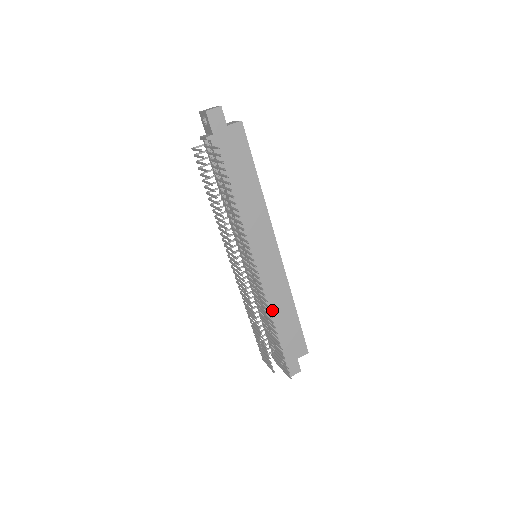
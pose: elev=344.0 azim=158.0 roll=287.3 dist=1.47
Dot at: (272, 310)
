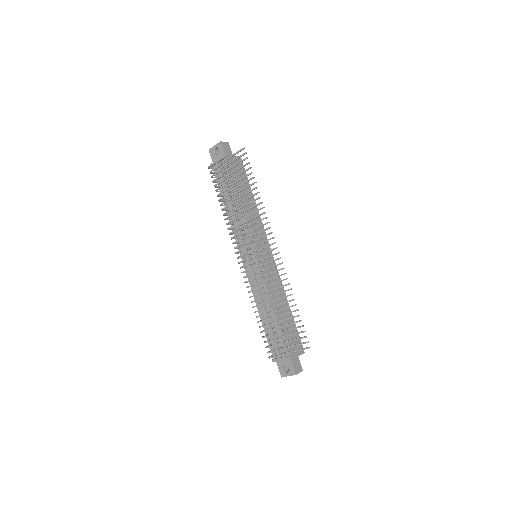
Dot at: (275, 302)
